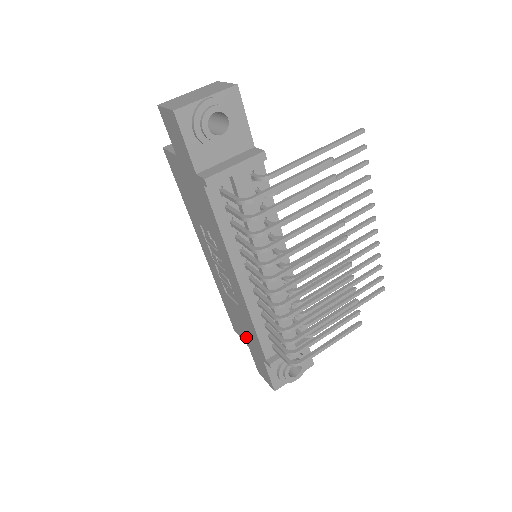
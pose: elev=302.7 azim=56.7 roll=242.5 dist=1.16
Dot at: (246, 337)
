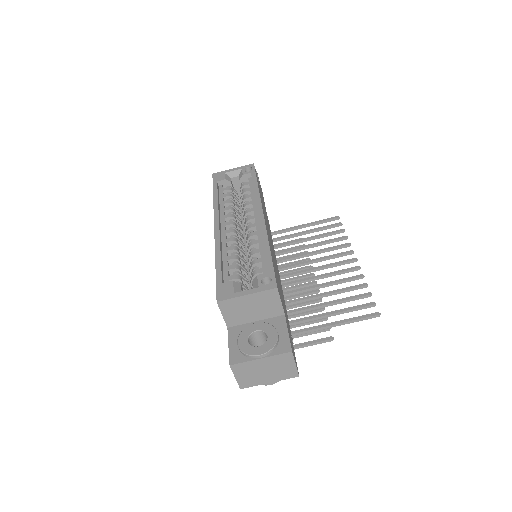
Dot at: occluded
